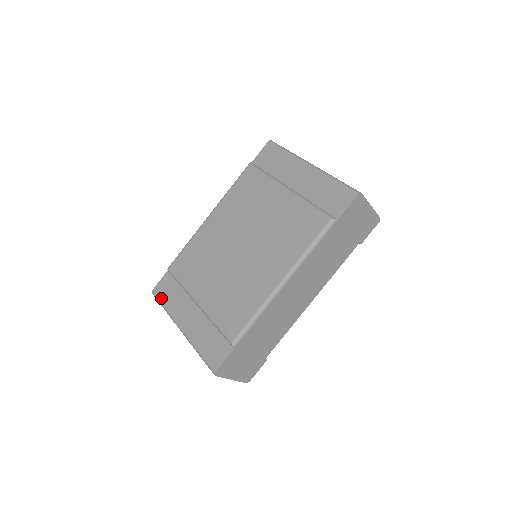
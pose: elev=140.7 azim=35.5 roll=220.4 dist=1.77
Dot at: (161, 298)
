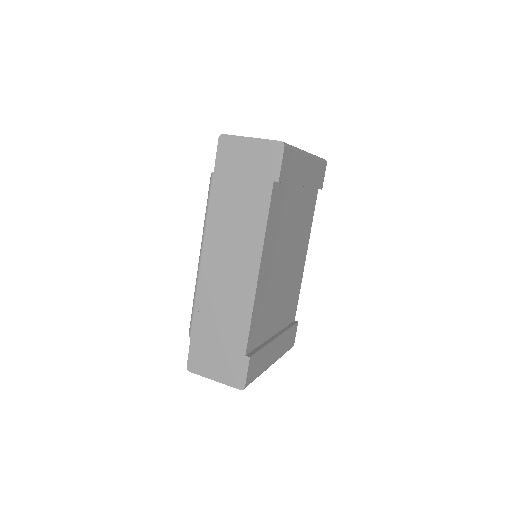
Dot at: occluded
